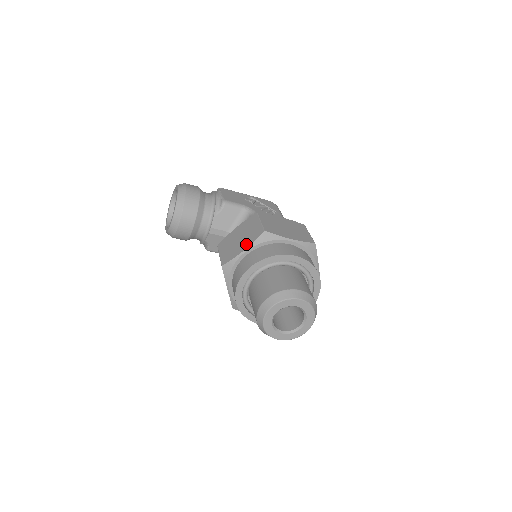
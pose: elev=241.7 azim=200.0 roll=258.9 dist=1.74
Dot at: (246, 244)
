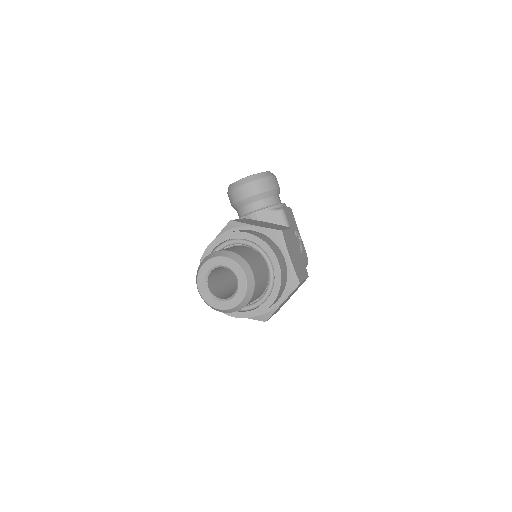
Dot at: (261, 225)
